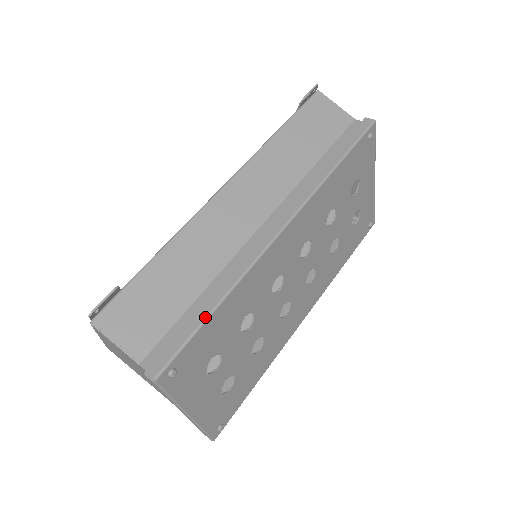
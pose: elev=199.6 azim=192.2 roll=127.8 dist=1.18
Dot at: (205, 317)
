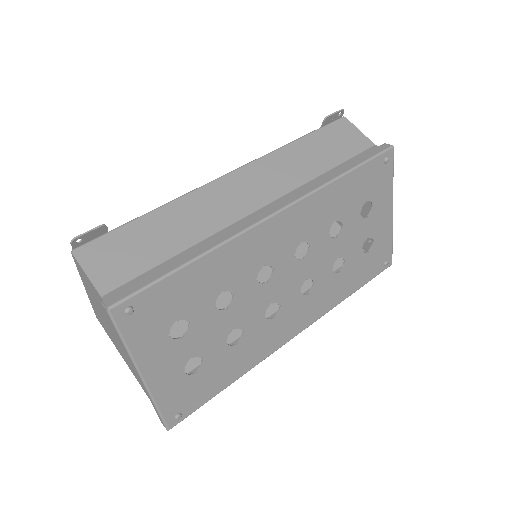
Dot at: (176, 268)
